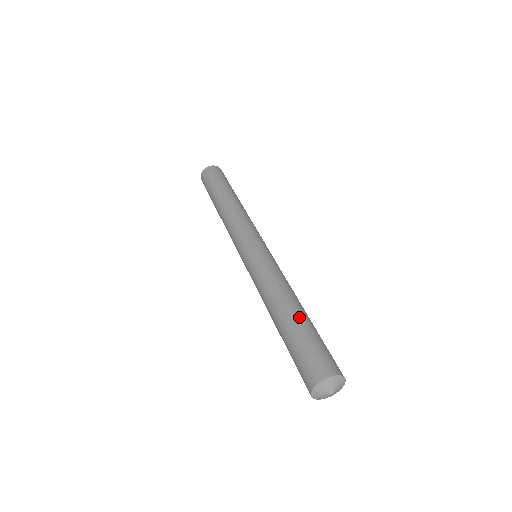
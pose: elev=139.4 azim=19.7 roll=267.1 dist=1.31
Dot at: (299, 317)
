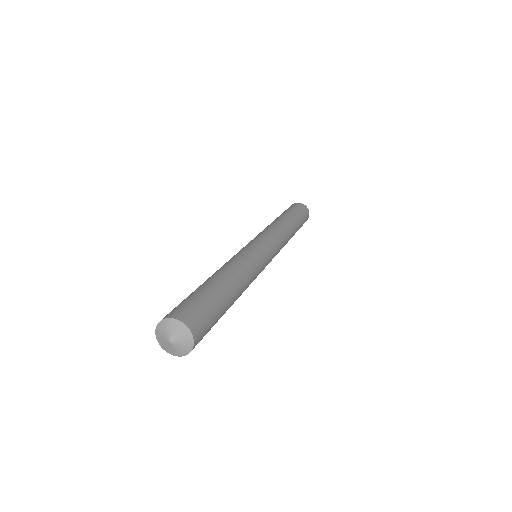
Dot at: (199, 286)
